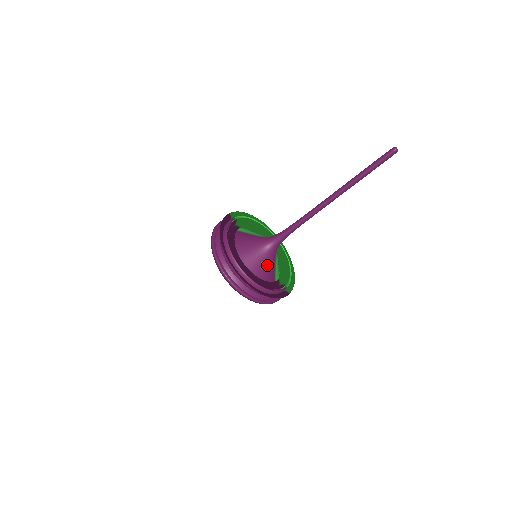
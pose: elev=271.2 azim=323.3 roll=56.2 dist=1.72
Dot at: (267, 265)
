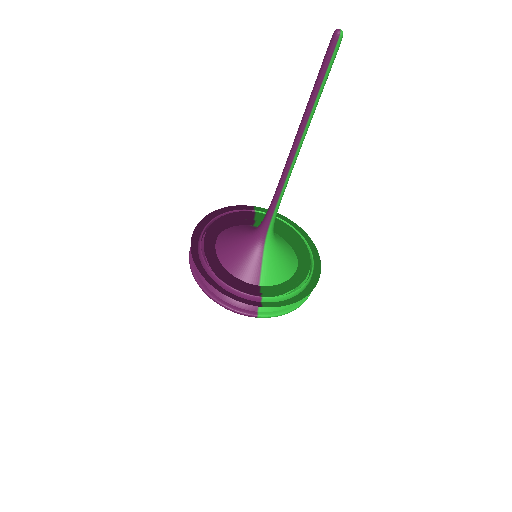
Dot at: (244, 257)
